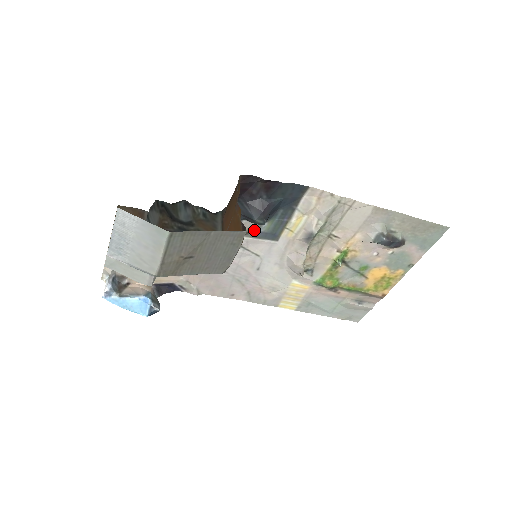
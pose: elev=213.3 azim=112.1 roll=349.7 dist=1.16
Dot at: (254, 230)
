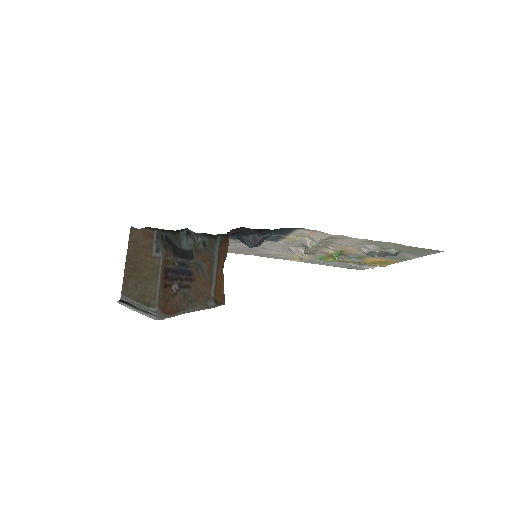
Dot at: occluded
